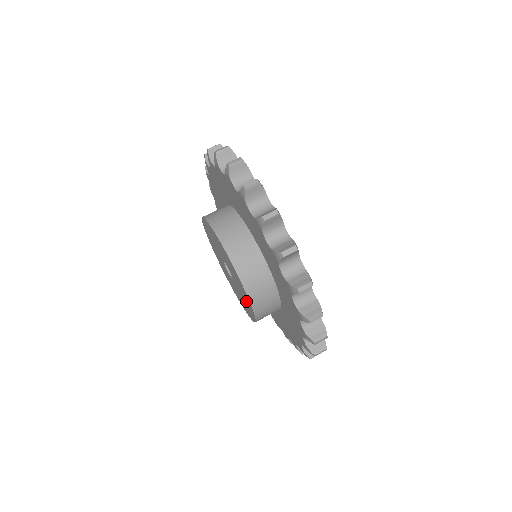
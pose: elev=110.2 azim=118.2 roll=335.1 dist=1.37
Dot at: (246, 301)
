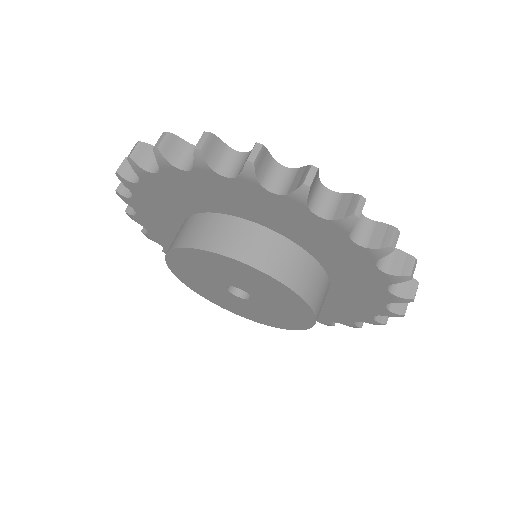
Dot at: (270, 289)
